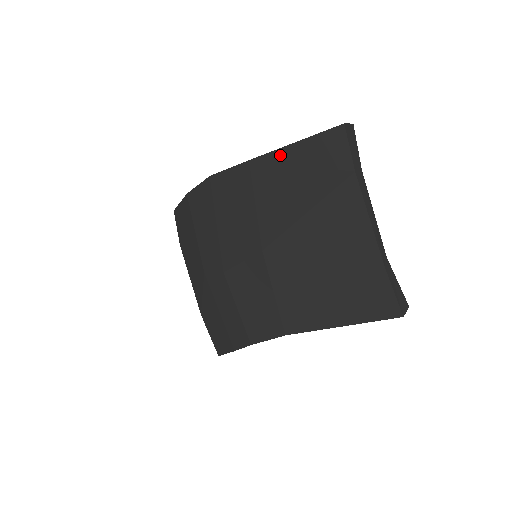
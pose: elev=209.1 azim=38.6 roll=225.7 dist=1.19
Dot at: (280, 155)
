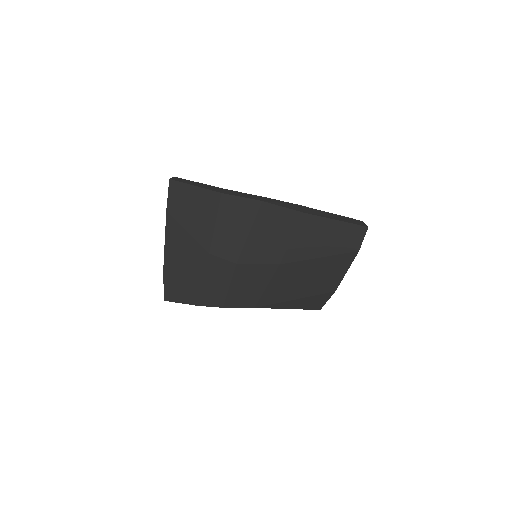
Dot at: (326, 222)
